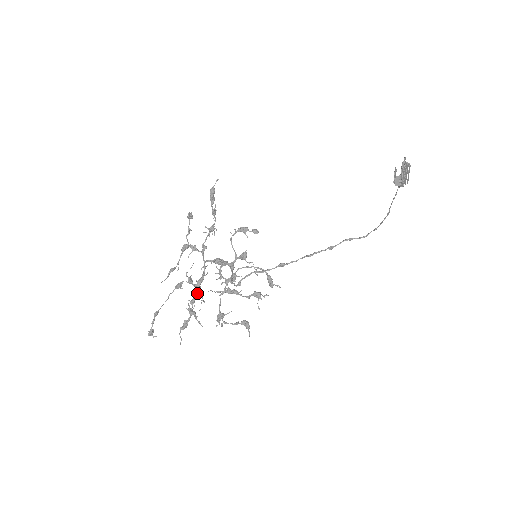
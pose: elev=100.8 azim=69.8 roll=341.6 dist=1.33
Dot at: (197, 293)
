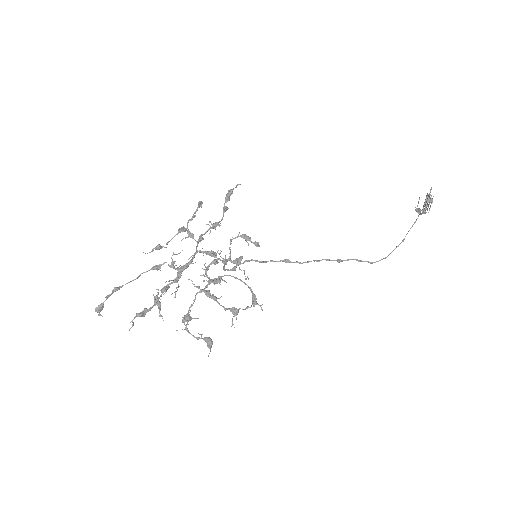
Dot at: (175, 279)
